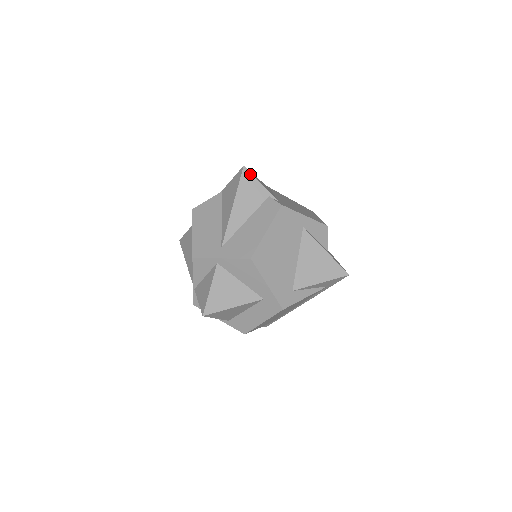
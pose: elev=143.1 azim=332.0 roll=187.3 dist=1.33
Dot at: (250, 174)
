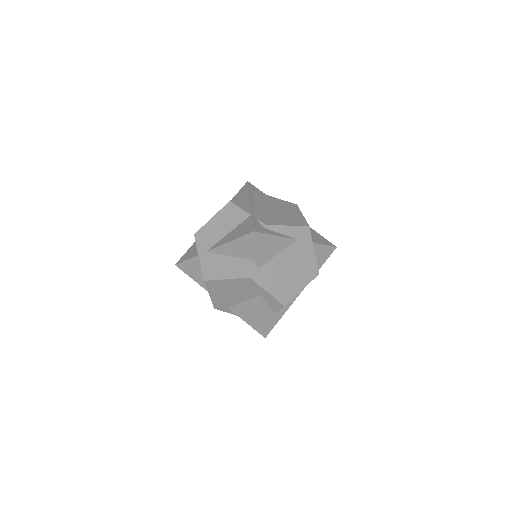
Dot at: (254, 239)
